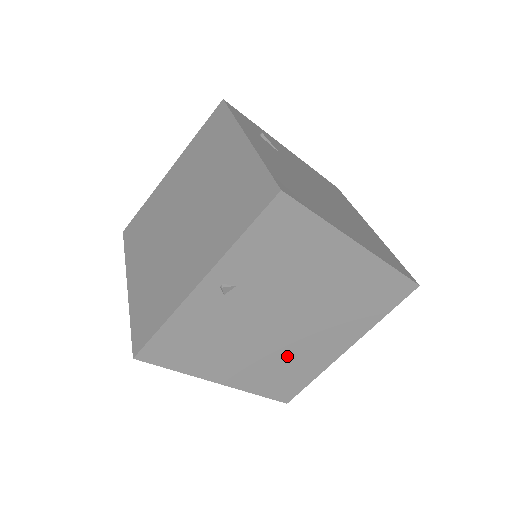
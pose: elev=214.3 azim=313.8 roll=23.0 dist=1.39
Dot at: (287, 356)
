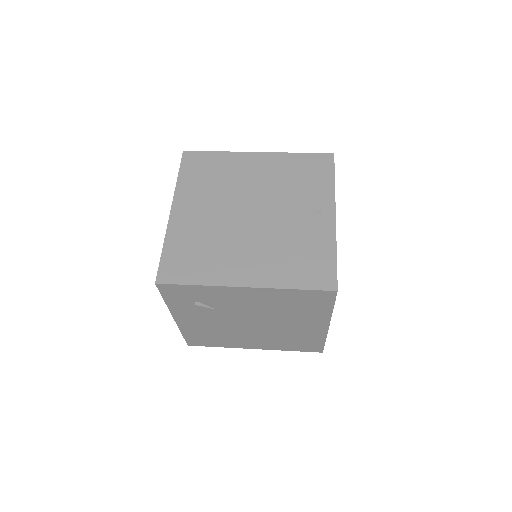
Dot at: occluded
